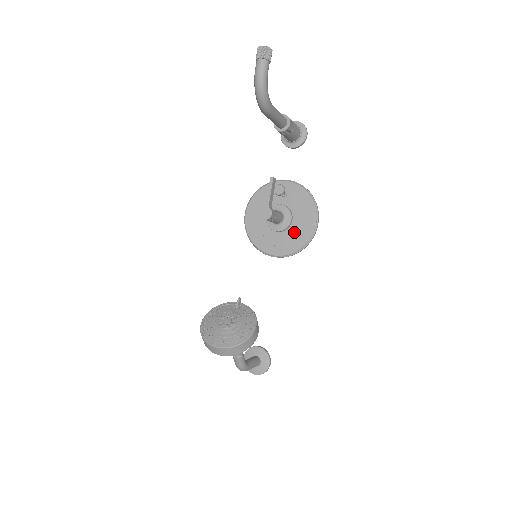
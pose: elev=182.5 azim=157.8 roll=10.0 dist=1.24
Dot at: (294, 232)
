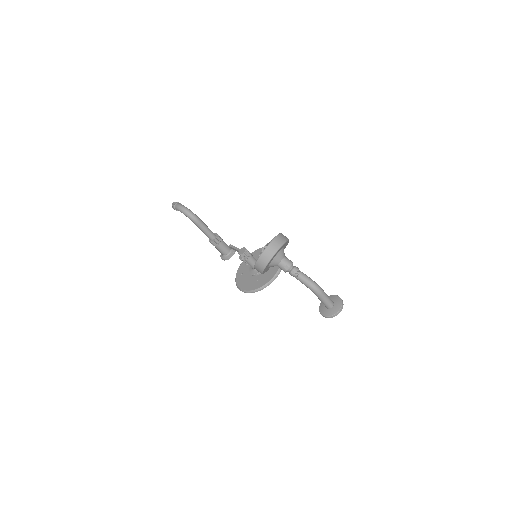
Dot at: occluded
